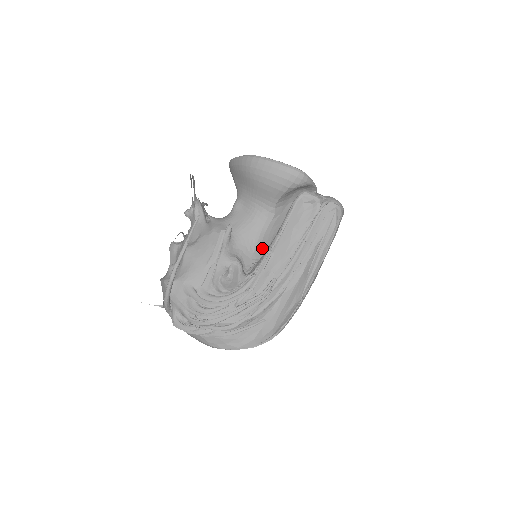
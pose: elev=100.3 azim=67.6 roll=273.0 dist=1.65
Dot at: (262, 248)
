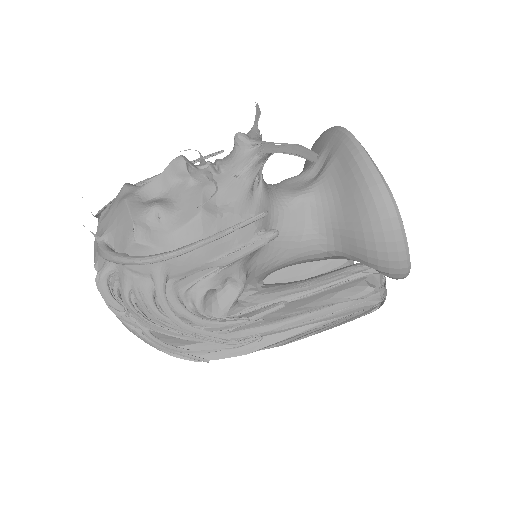
Dot at: (275, 270)
